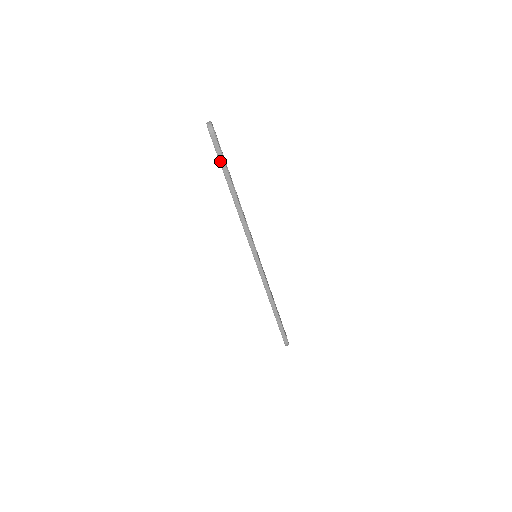
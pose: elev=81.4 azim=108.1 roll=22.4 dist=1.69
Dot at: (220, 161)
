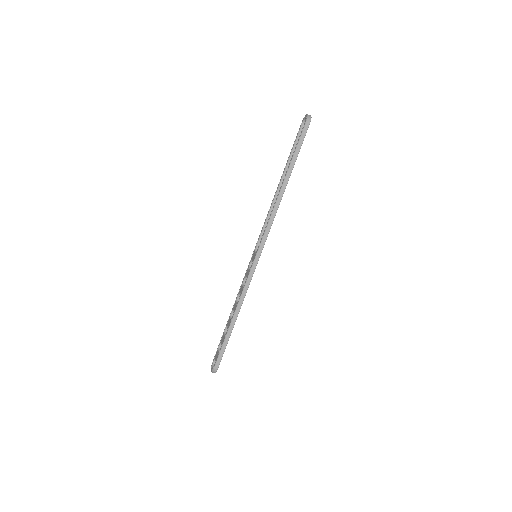
Dot at: (297, 148)
